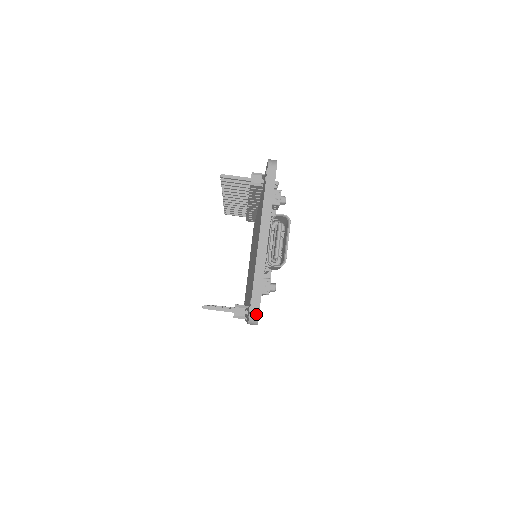
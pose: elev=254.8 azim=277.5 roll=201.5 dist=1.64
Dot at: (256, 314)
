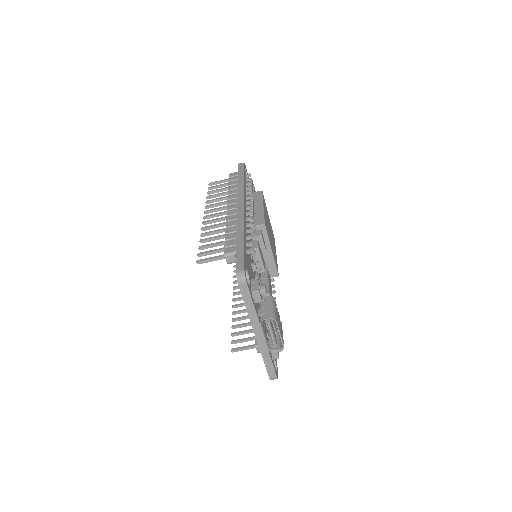
Dot at: (274, 377)
